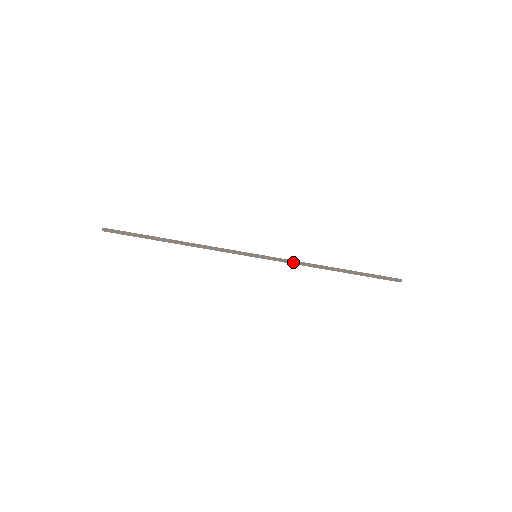
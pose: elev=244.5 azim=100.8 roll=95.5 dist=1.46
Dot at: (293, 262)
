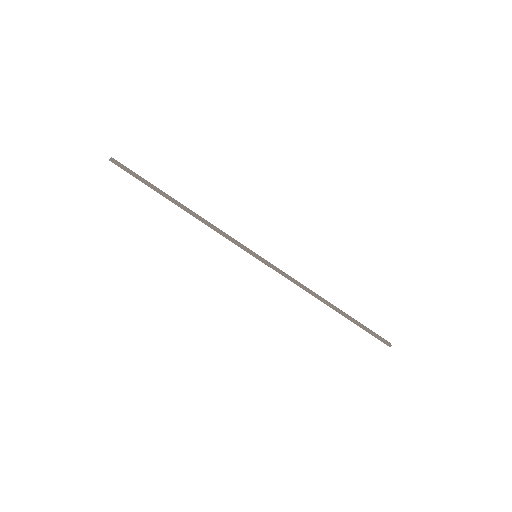
Dot at: (291, 279)
